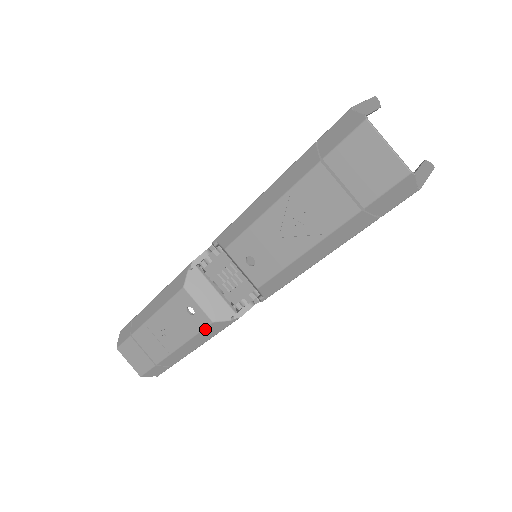
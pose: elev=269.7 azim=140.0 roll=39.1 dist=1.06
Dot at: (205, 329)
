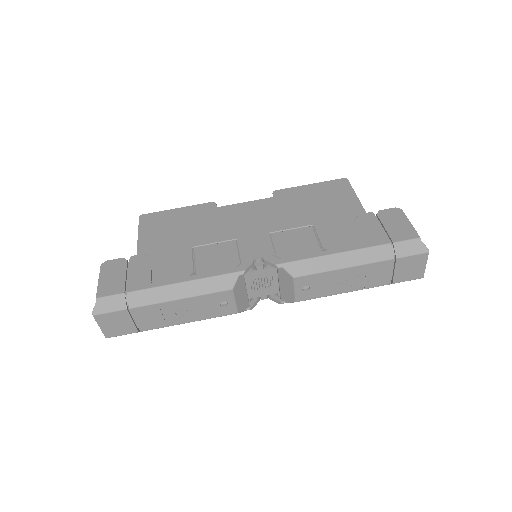
Dot at: occluded
